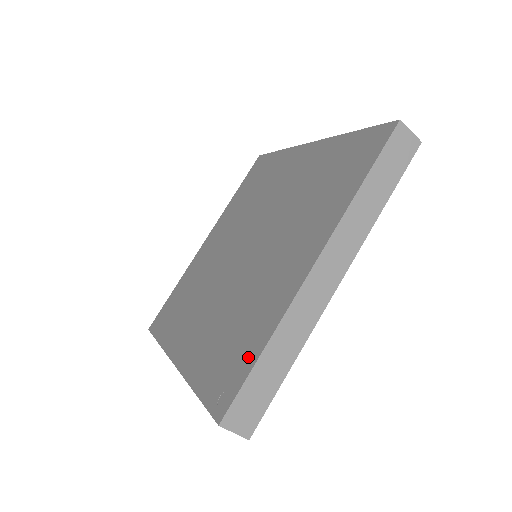
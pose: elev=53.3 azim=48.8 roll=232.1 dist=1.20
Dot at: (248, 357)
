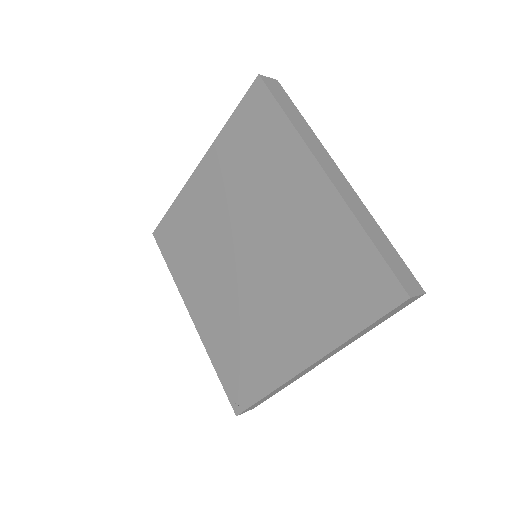
Dot at: (254, 389)
